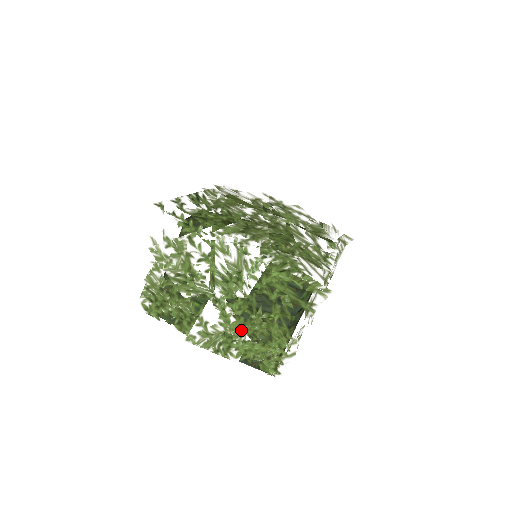
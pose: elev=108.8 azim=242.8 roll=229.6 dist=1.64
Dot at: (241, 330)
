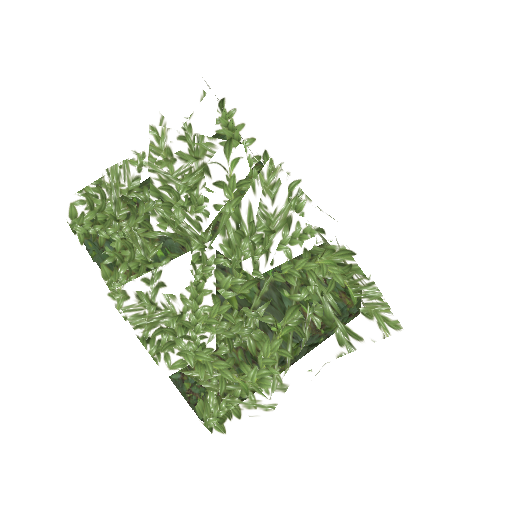
Dot at: (211, 324)
